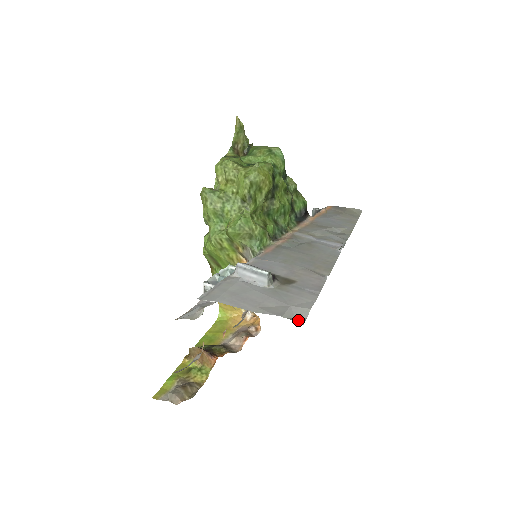
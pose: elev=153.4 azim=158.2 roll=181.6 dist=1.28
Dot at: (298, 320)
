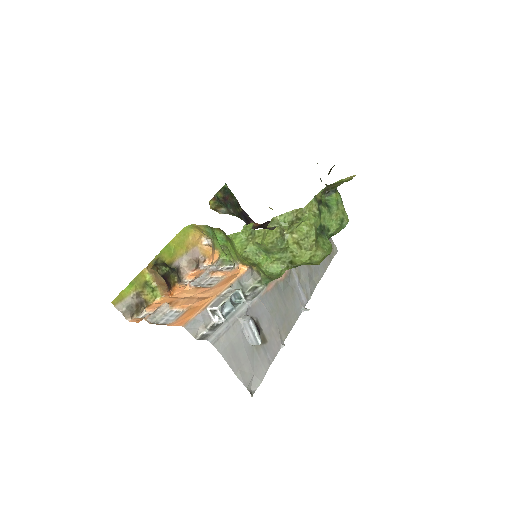
Dot at: (252, 390)
